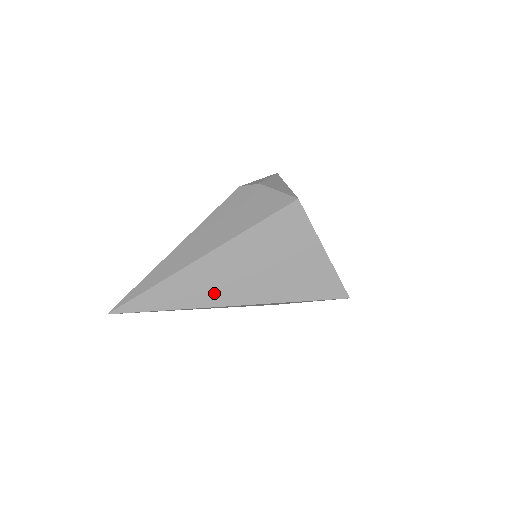
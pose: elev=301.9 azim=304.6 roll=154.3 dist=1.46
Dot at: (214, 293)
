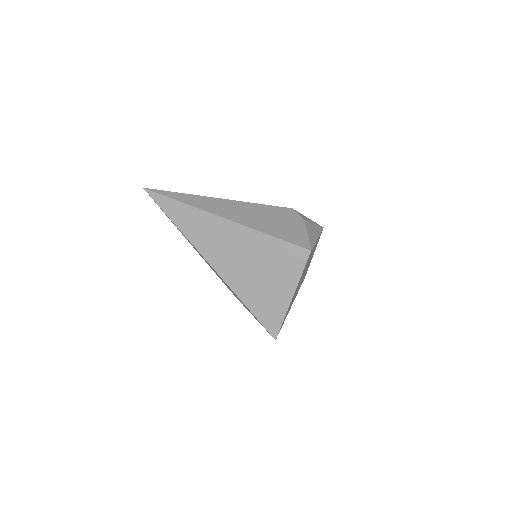
Dot at: (208, 245)
